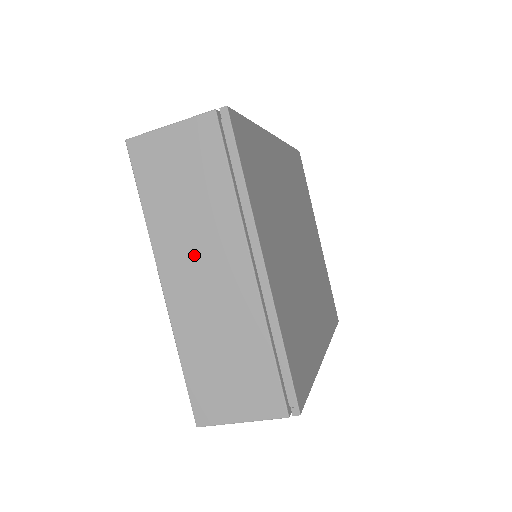
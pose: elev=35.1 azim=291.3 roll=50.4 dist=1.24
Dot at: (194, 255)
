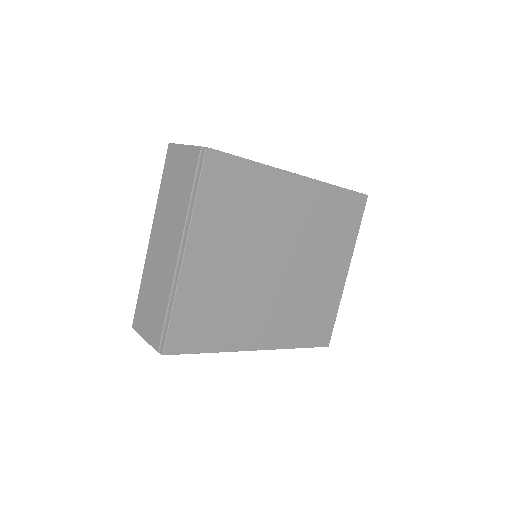
Dot at: (164, 229)
